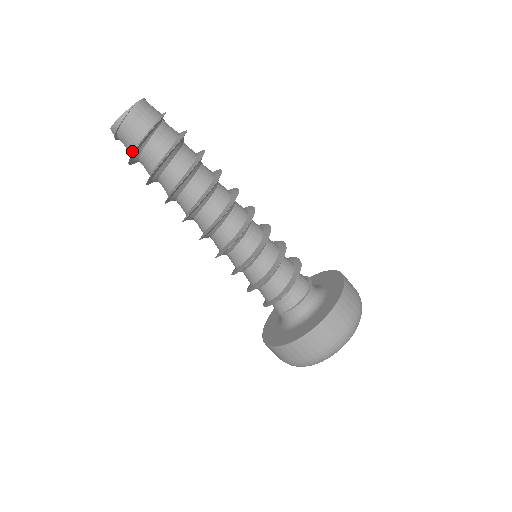
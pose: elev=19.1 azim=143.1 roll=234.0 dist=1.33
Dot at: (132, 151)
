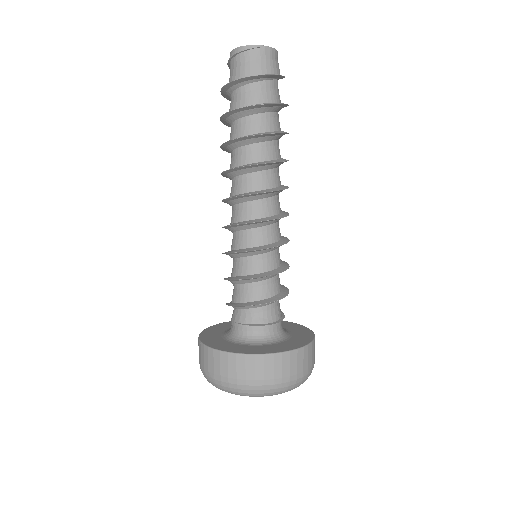
Dot at: occluded
